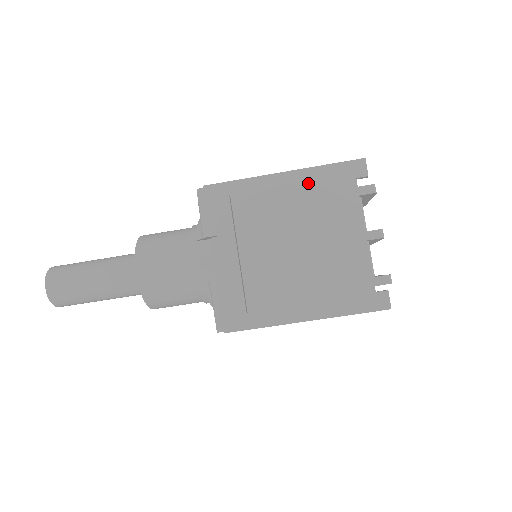
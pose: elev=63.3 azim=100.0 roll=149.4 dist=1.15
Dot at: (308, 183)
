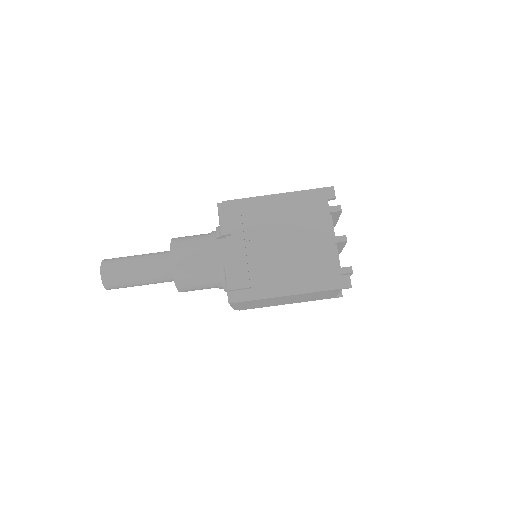
Dot at: (295, 201)
